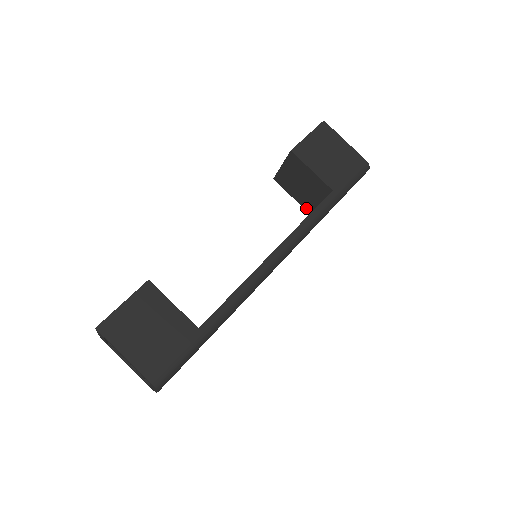
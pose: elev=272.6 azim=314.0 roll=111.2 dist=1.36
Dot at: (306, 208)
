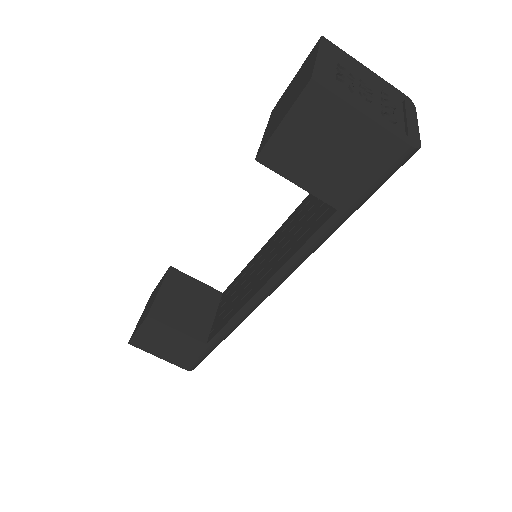
Dot at: occluded
